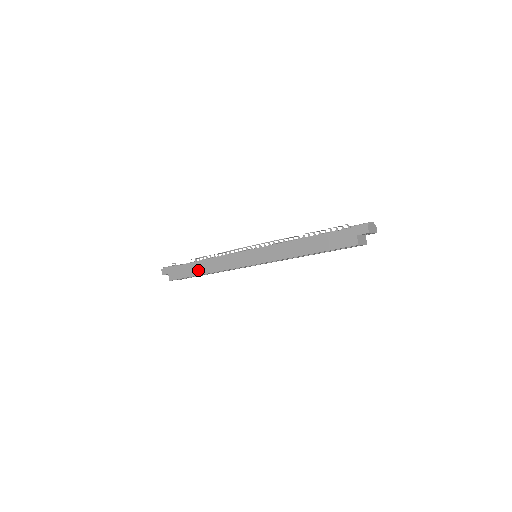
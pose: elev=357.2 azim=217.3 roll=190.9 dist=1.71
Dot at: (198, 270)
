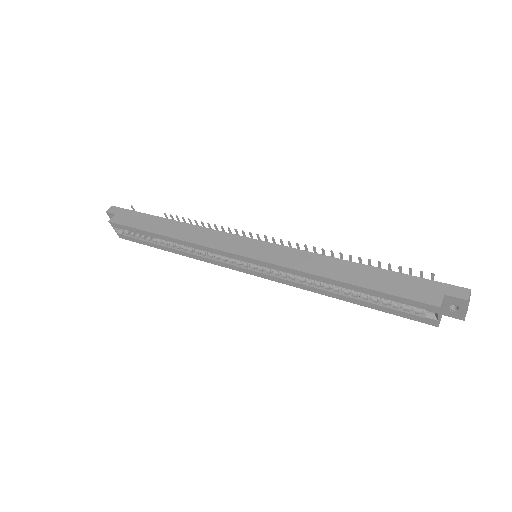
Dot at: (161, 228)
